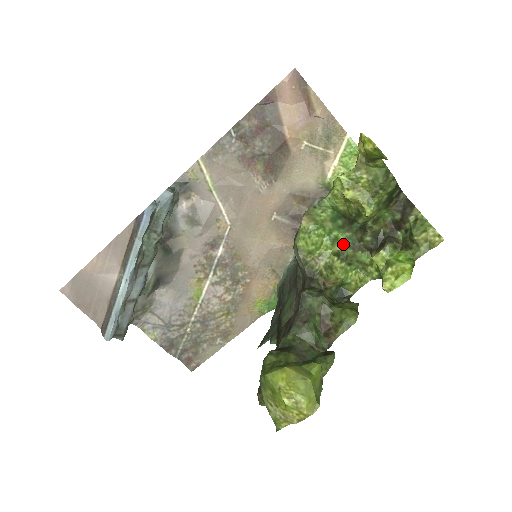
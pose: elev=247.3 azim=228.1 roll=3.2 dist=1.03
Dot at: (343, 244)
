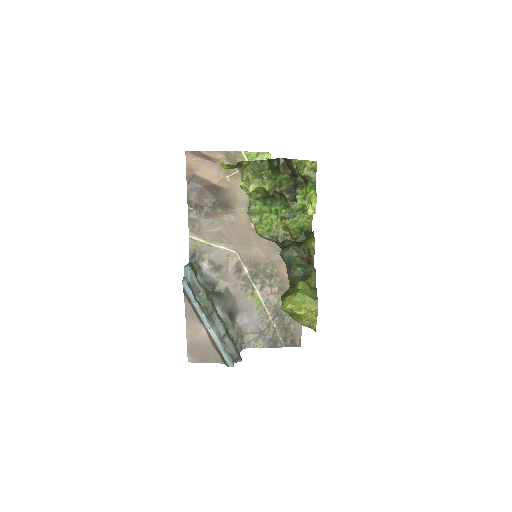
Dot at: (281, 210)
